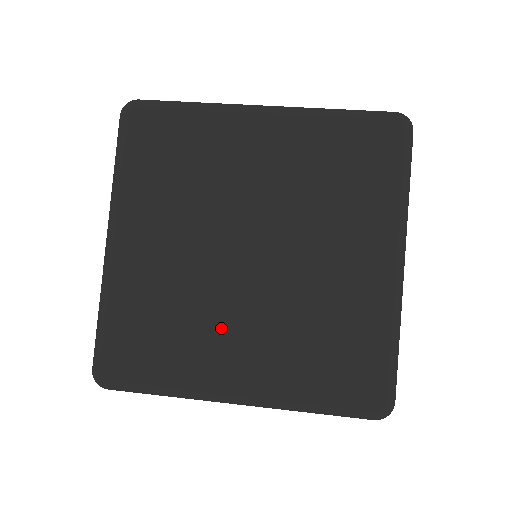
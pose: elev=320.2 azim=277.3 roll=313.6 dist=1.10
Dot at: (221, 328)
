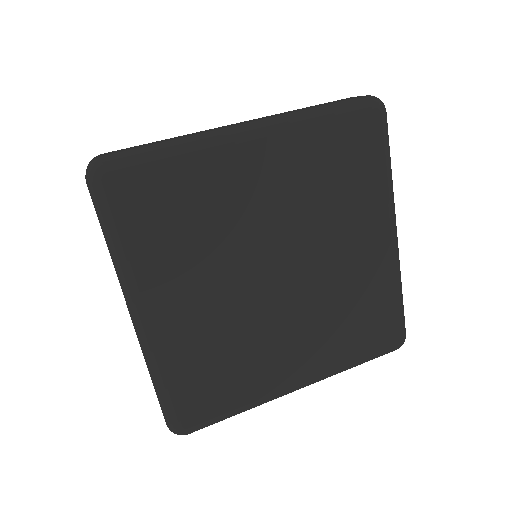
Dot at: (273, 345)
